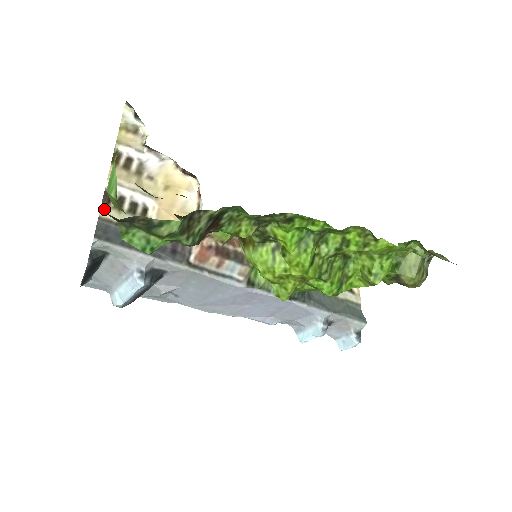
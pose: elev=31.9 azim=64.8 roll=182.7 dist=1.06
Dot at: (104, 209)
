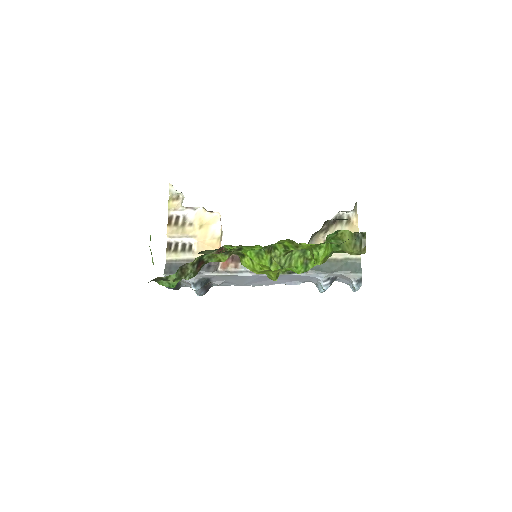
Dot at: (168, 255)
